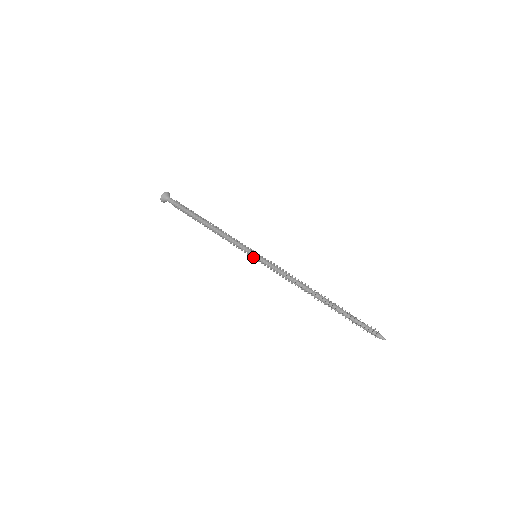
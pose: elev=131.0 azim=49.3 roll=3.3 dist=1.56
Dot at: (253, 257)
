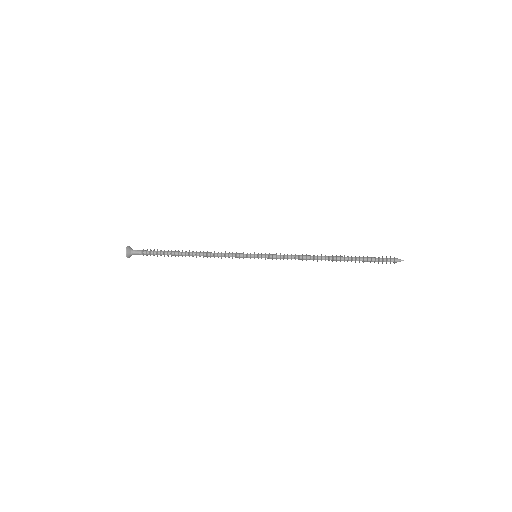
Dot at: (254, 258)
